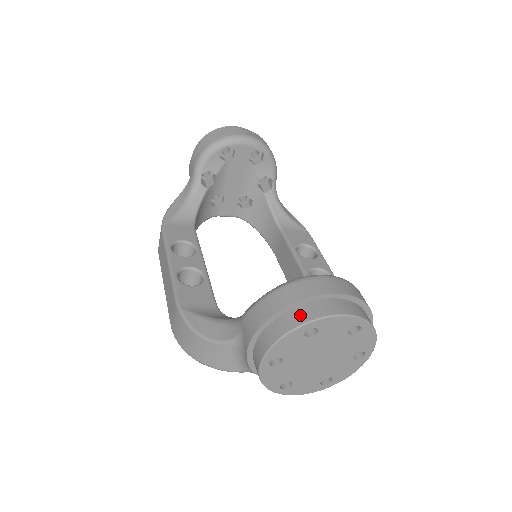
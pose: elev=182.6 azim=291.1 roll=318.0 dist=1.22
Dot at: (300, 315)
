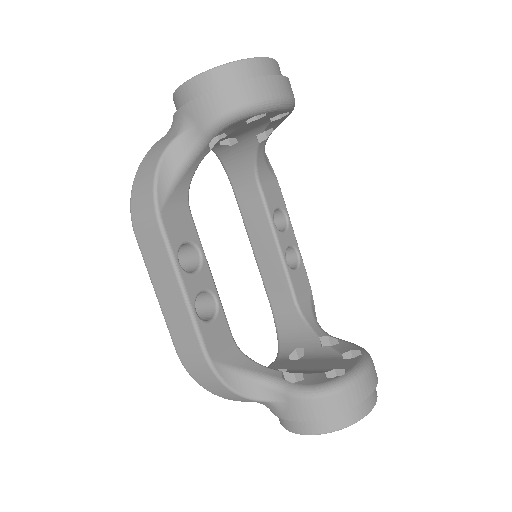
Dot at: (352, 415)
